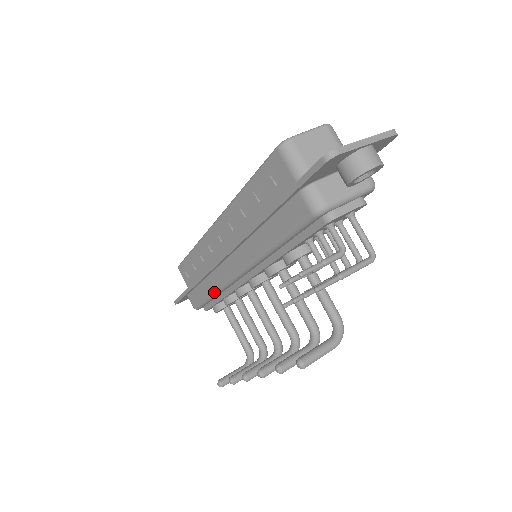
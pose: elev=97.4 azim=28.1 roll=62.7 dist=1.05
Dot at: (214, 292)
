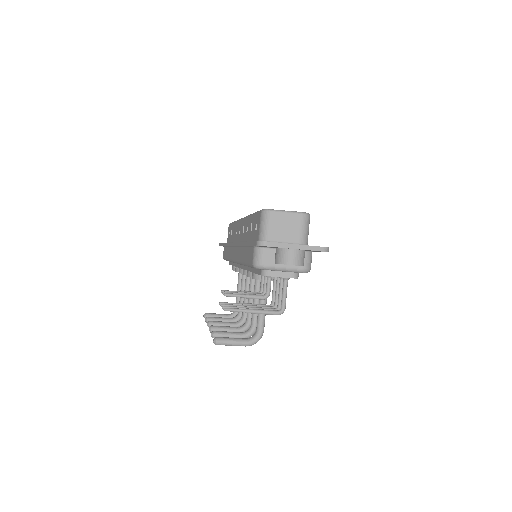
Dot at: (228, 259)
